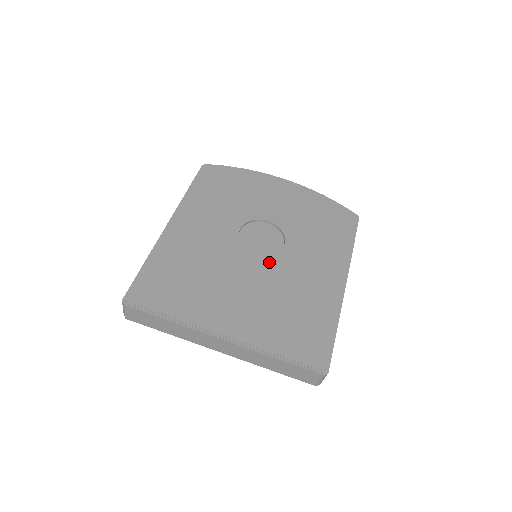
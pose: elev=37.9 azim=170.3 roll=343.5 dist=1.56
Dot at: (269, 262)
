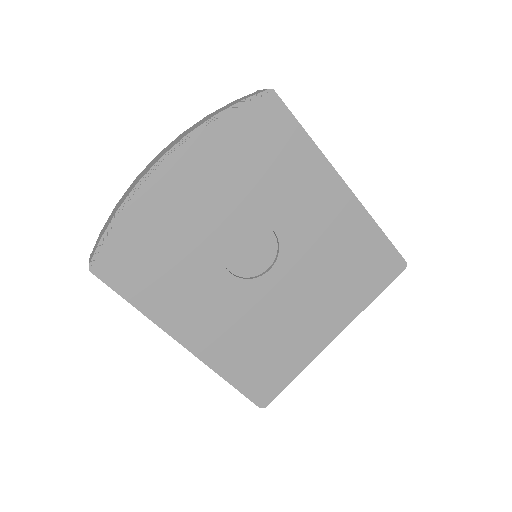
Dot at: (286, 260)
